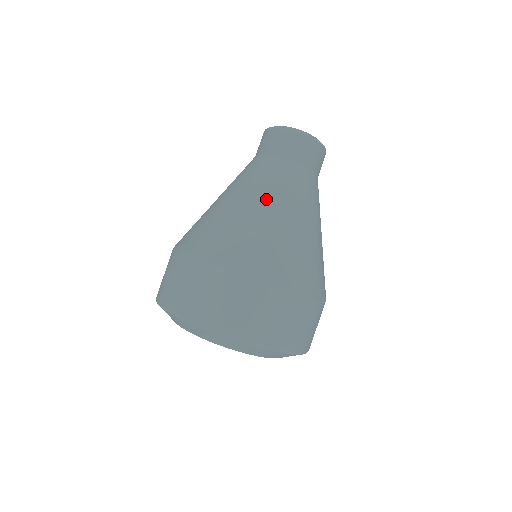
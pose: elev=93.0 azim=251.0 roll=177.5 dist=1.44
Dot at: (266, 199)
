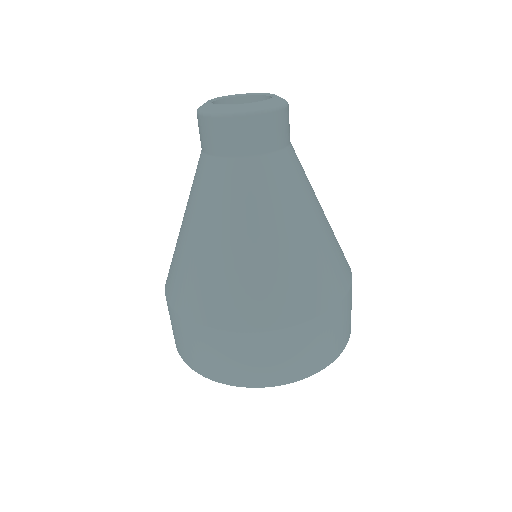
Dot at: (240, 226)
